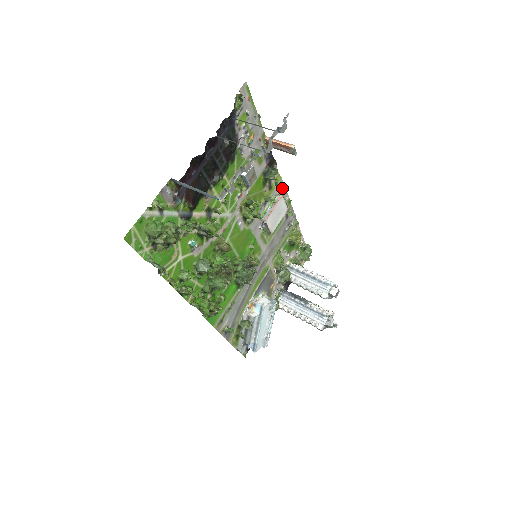
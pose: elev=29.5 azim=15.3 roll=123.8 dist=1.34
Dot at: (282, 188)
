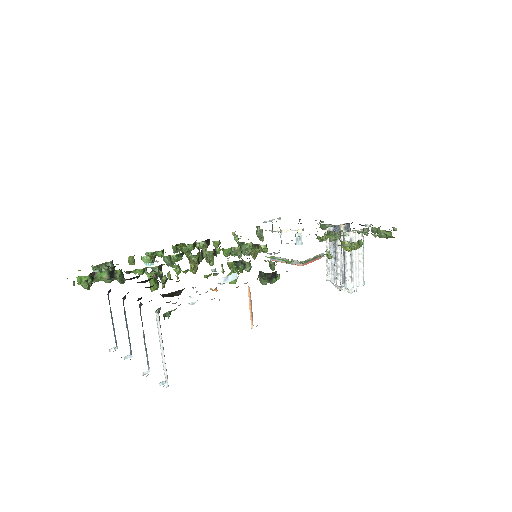
Dot at: occluded
